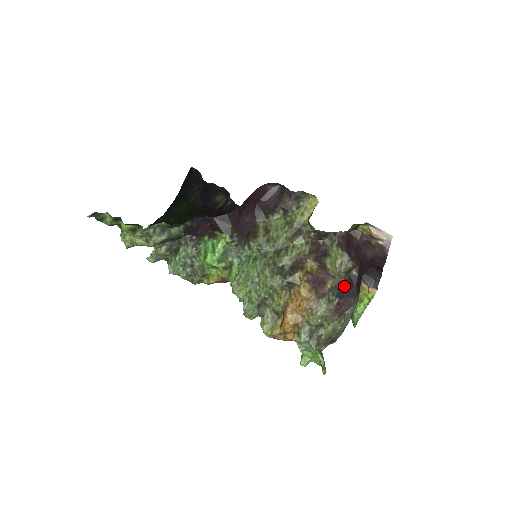
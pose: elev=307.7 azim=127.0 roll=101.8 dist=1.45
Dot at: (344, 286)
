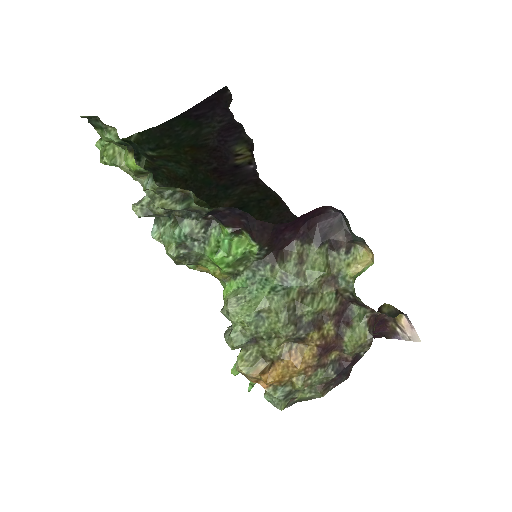
Dot at: (347, 364)
